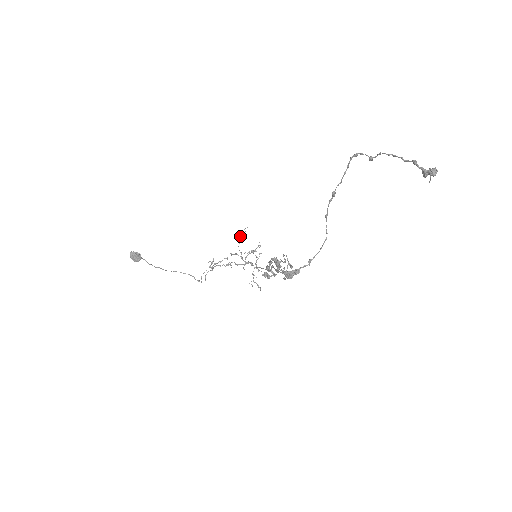
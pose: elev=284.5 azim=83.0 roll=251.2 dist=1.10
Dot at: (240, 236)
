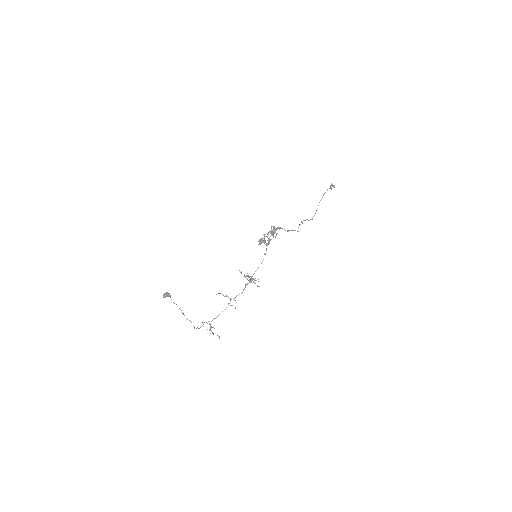
Dot at: occluded
